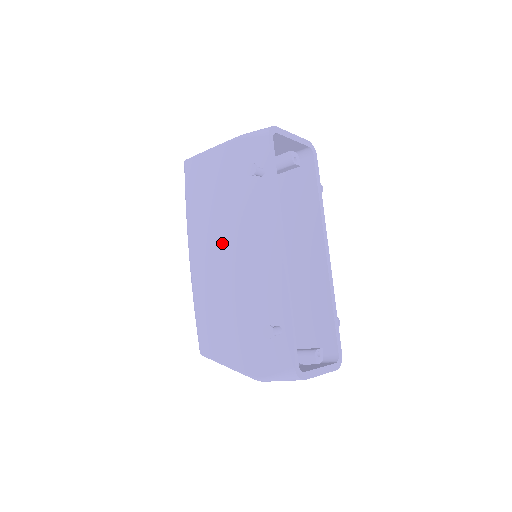
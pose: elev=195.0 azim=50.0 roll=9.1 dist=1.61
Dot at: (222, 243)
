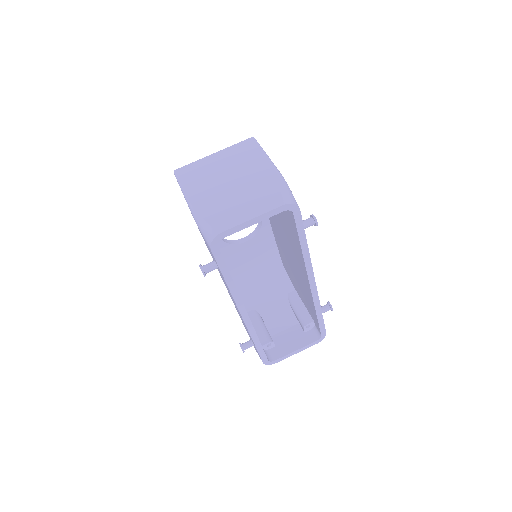
Dot at: occluded
